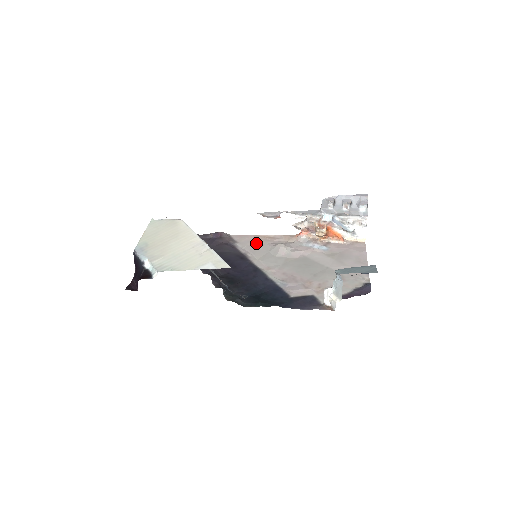
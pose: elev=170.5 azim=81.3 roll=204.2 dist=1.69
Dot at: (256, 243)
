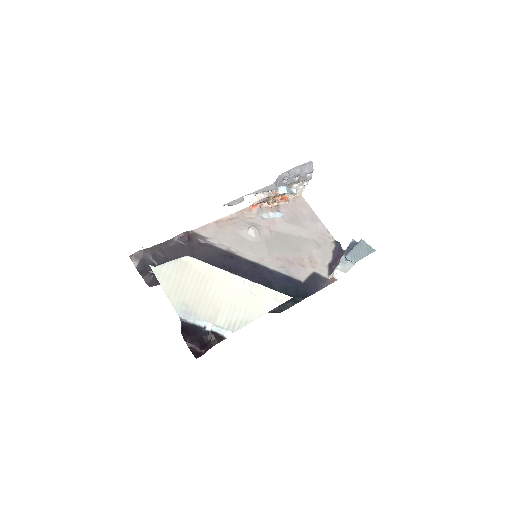
Dot at: (225, 232)
